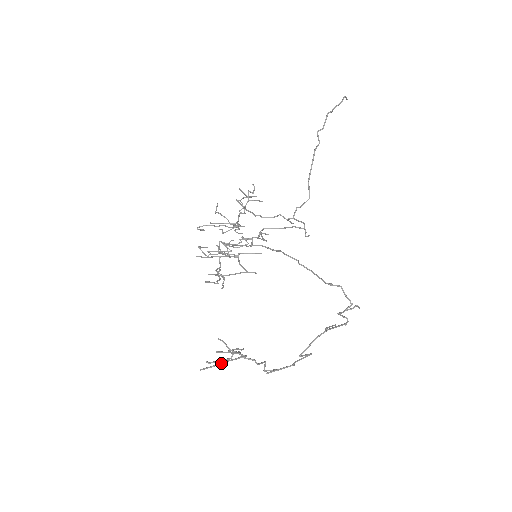
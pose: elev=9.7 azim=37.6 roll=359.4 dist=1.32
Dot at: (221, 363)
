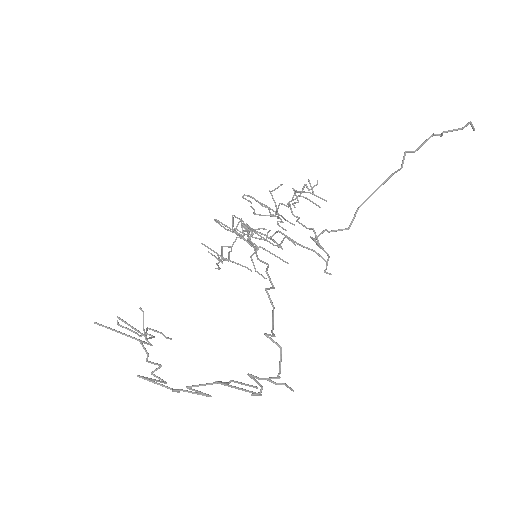
Dot at: (118, 332)
